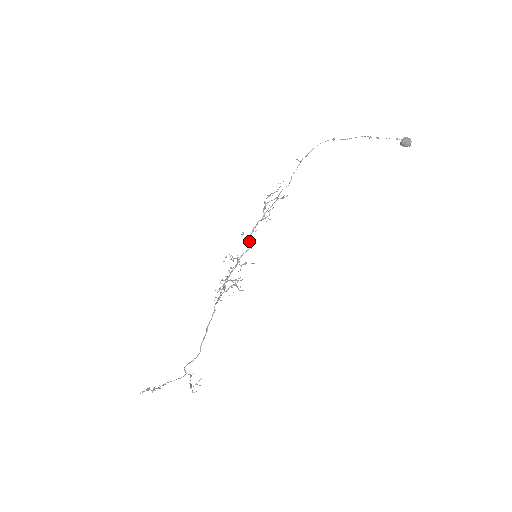
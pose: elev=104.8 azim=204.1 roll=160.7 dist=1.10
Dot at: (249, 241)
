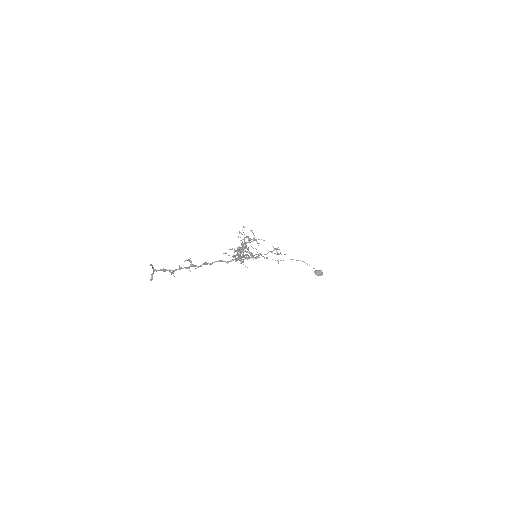
Dot at: (235, 257)
